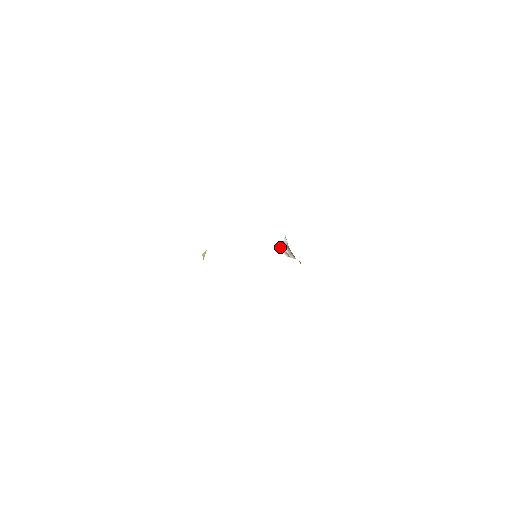
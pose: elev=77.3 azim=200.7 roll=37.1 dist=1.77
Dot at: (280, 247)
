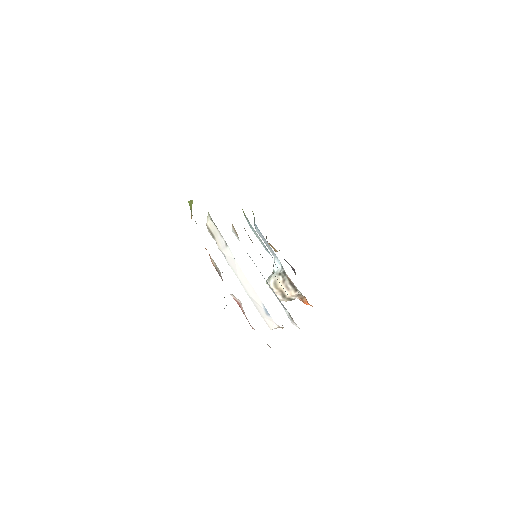
Dot at: (267, 284)
